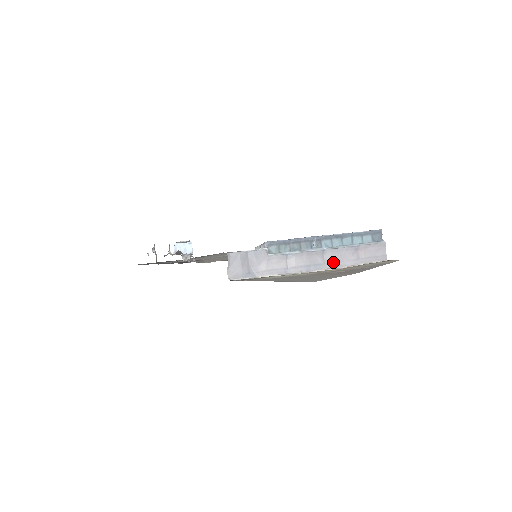
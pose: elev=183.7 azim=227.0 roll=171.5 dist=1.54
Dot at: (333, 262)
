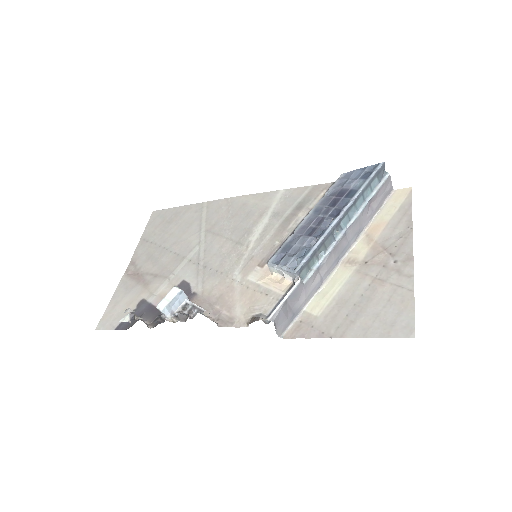
Dot at: (355, 235)
